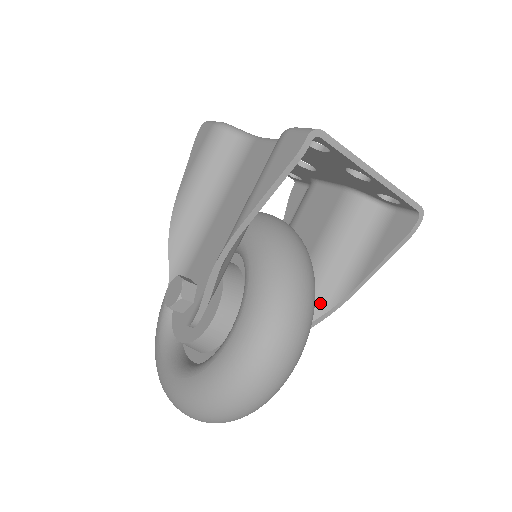
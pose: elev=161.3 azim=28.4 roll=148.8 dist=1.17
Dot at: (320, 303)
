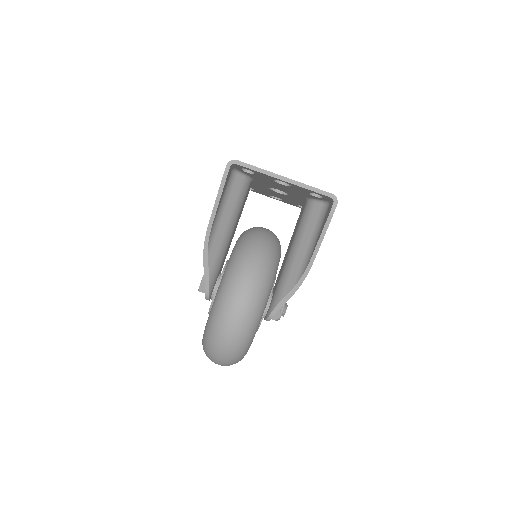
Dot at: (293, 278)
